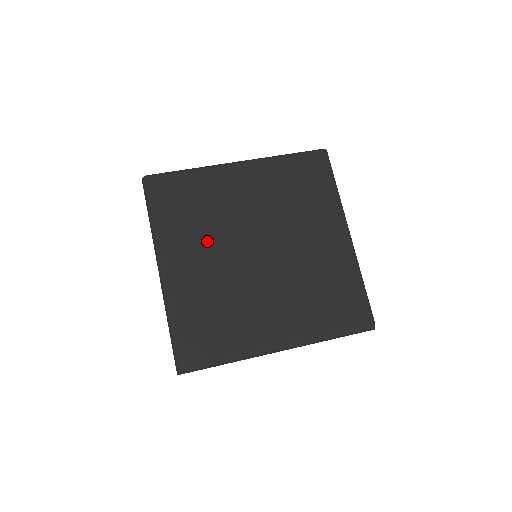
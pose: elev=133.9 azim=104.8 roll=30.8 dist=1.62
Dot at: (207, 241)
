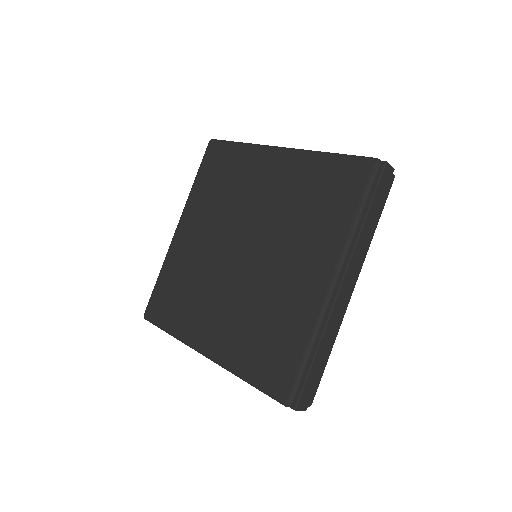
Dot at: (214, 219)
